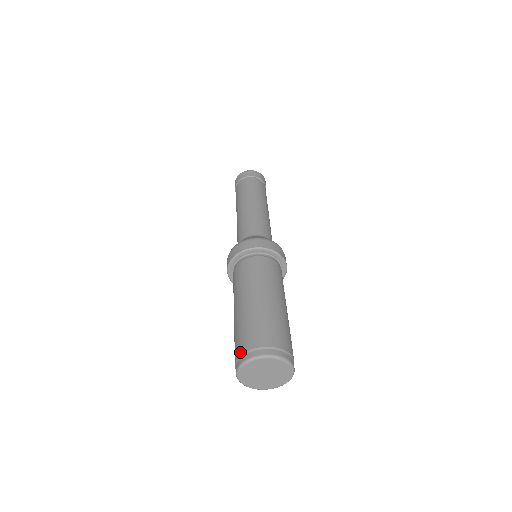
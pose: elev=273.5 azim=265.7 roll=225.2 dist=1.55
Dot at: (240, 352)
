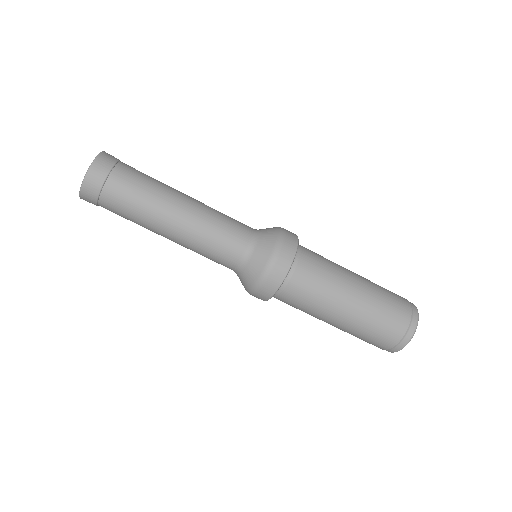
Dot at: (390, 346)
